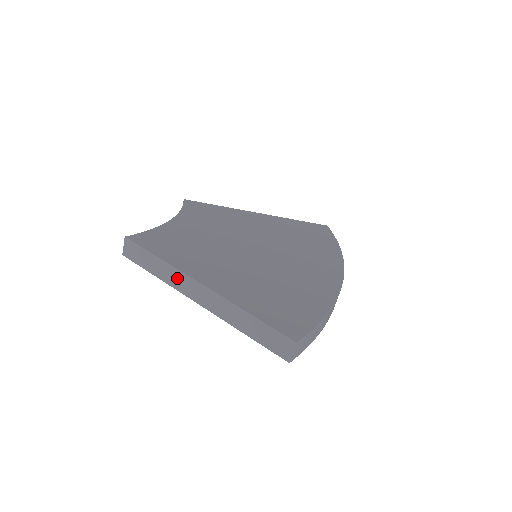
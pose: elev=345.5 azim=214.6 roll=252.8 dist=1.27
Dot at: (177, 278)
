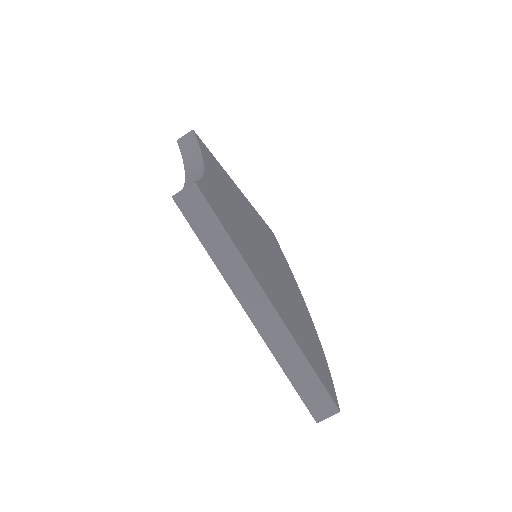
Dot at: (241, 276)
